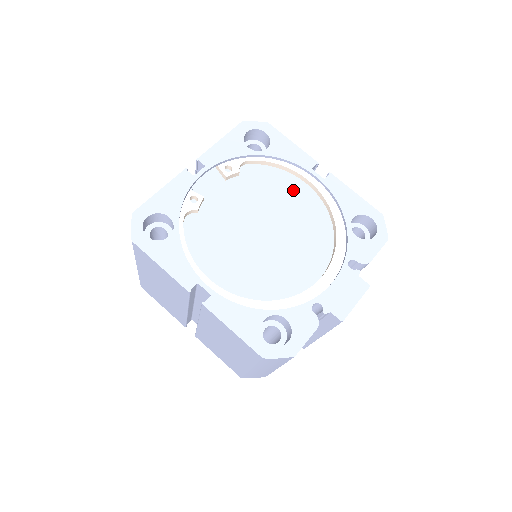
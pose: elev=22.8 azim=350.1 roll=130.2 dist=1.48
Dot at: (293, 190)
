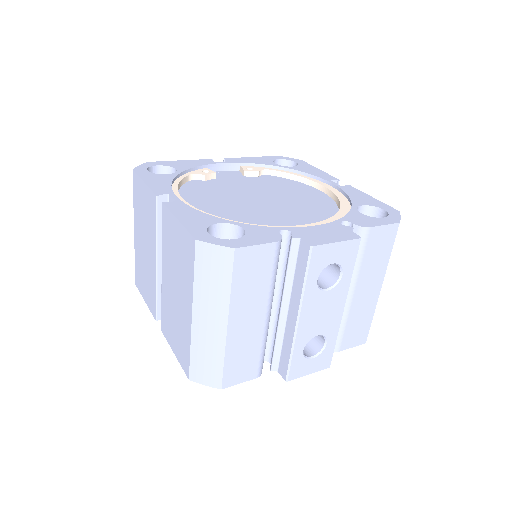
Dot at: (307, 192)
